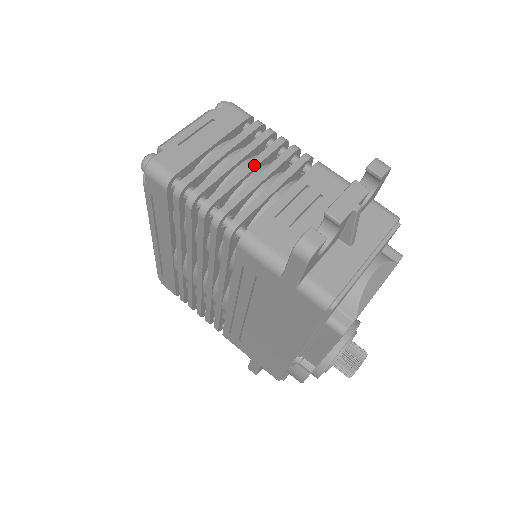
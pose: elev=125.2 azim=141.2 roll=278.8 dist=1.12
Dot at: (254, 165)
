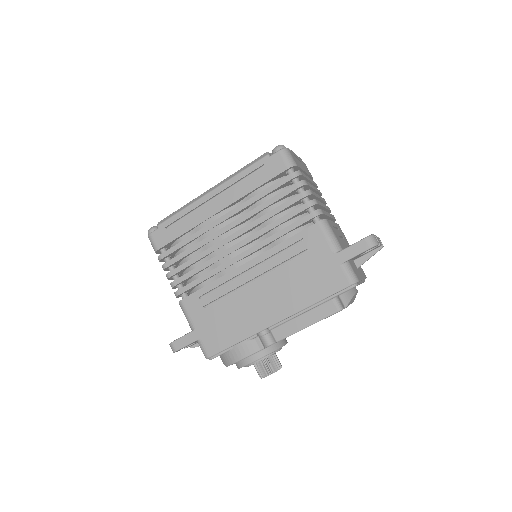
Dot at: (321, 198)
